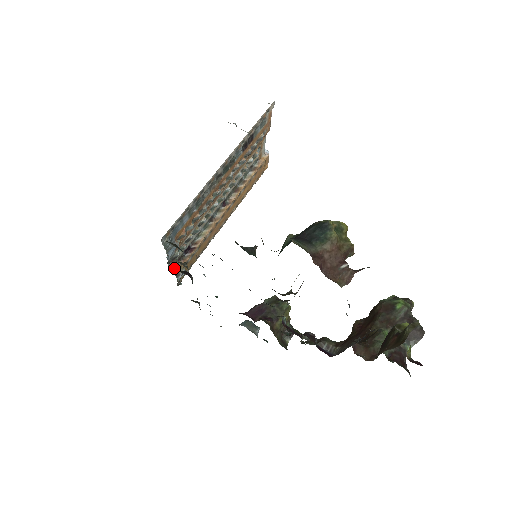
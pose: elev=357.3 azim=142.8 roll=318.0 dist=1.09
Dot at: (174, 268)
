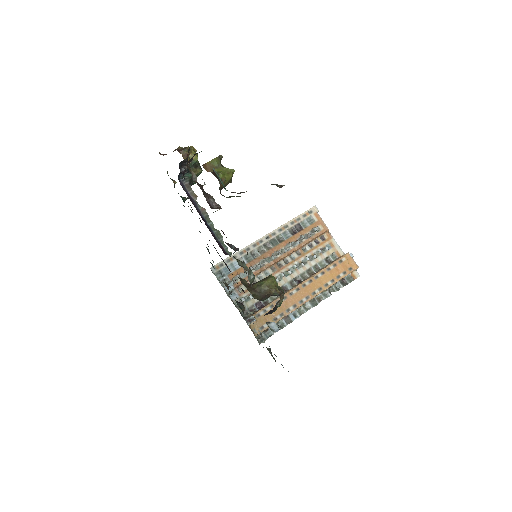
Dot at: (246, 316)
